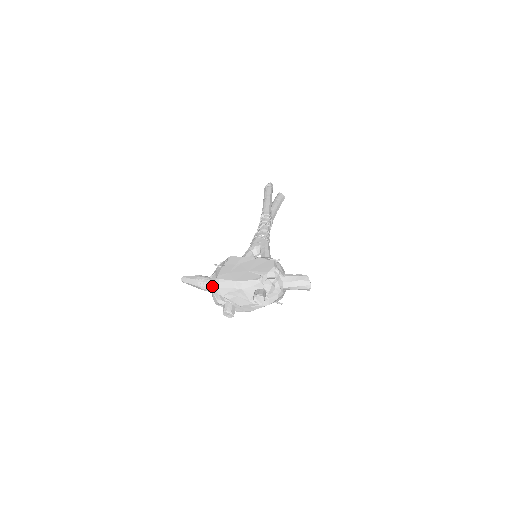
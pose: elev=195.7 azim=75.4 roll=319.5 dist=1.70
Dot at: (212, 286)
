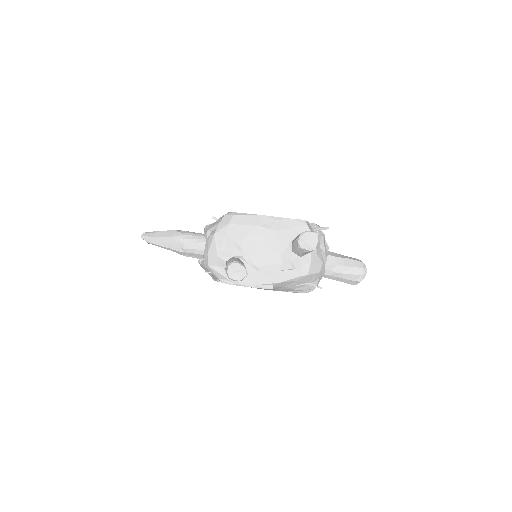
Dot at: (211, 231)
